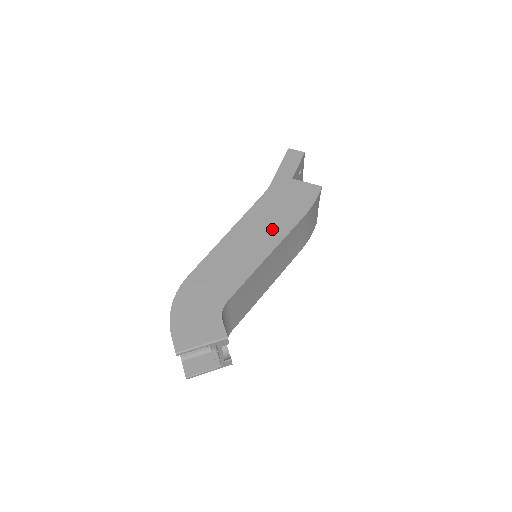
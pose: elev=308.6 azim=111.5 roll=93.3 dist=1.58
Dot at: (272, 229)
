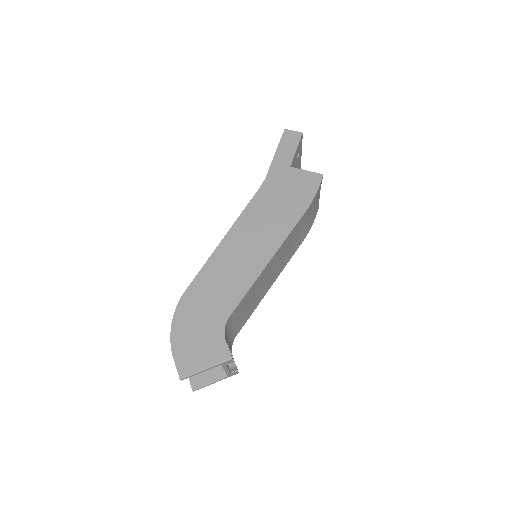
Dot at: (271, 230)
